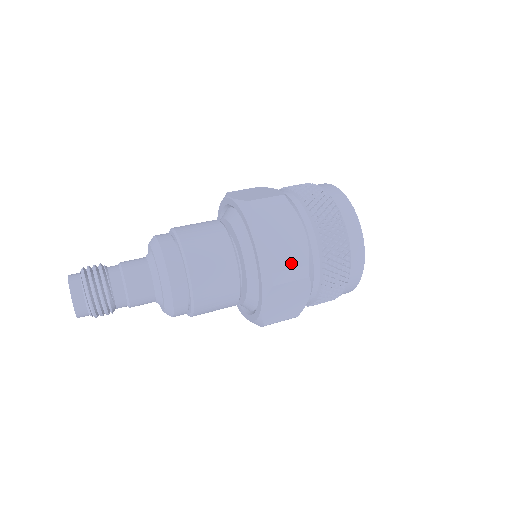
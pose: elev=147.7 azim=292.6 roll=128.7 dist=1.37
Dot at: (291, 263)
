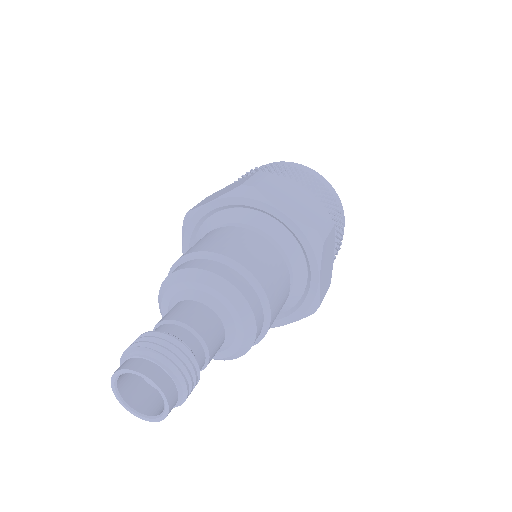
Dot at: (318, 217)
